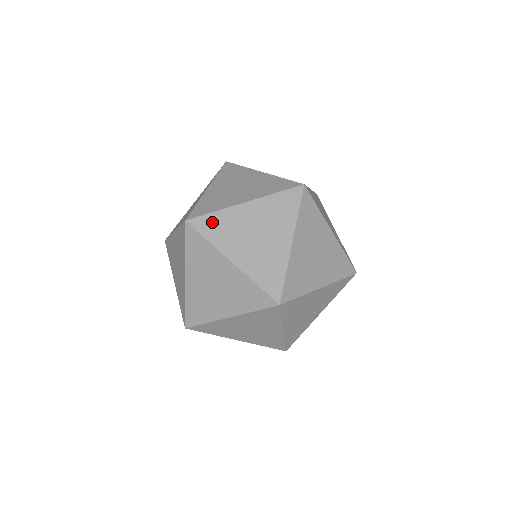
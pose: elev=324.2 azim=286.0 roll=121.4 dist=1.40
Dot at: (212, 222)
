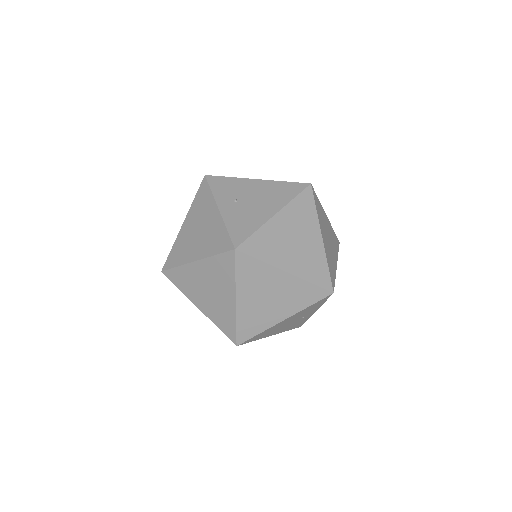
Dot at: (178, 275)
